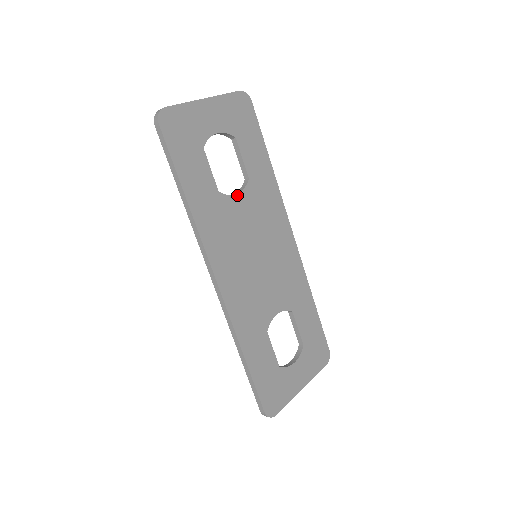
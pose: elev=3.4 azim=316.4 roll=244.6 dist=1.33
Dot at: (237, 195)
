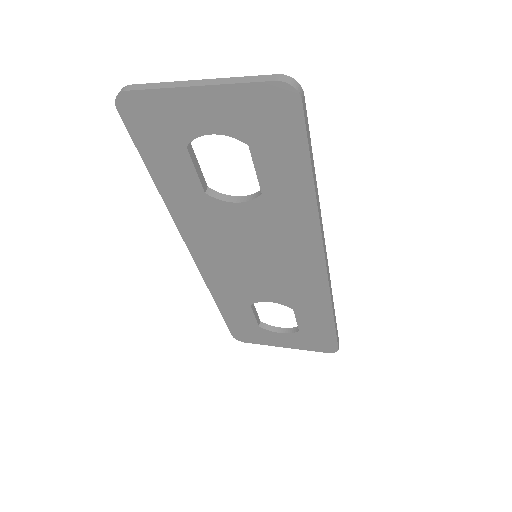
Dot at: (236, 204)
